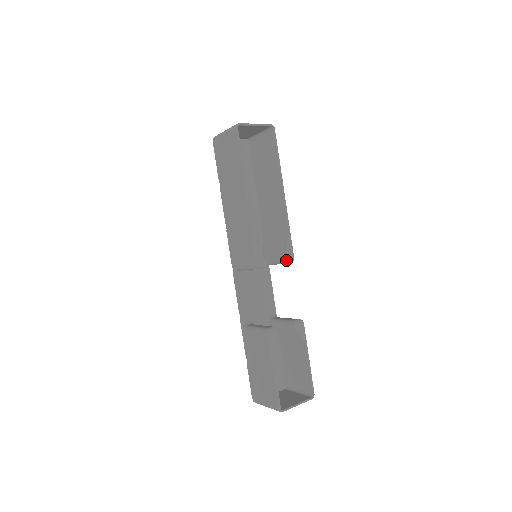
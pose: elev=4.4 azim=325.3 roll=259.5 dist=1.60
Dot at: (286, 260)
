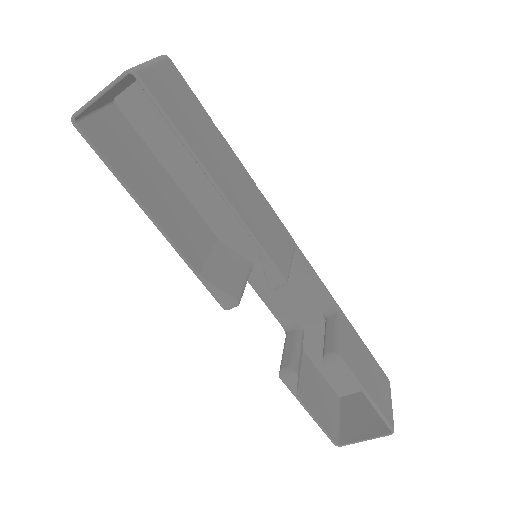
Dot at: (270, 288)
